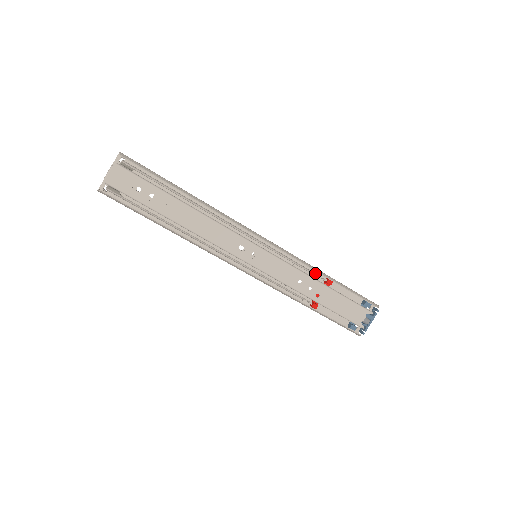
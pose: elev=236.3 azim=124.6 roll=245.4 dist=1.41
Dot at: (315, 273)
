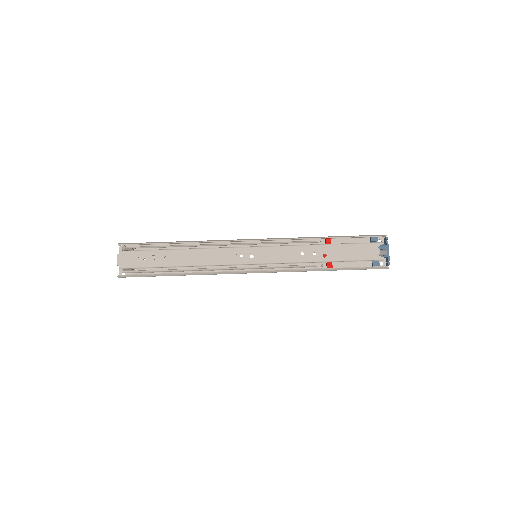
Dot at: (313, 242)
